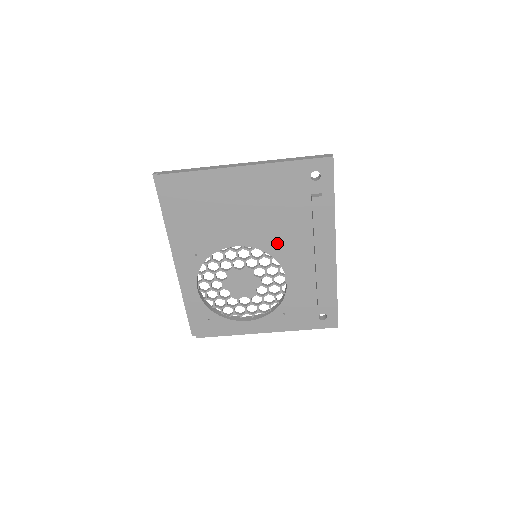
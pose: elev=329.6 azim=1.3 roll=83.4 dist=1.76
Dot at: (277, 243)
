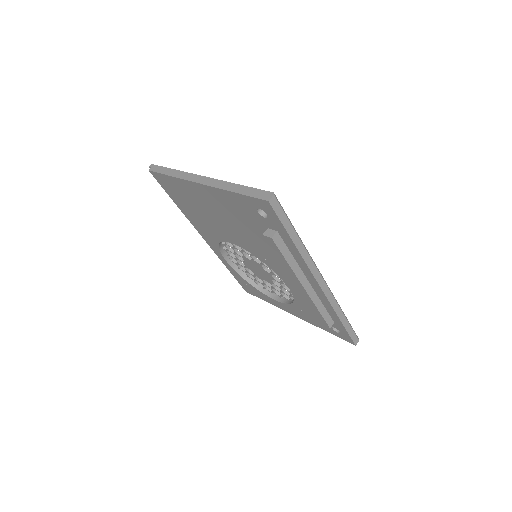
Dot at: (263, 255)
